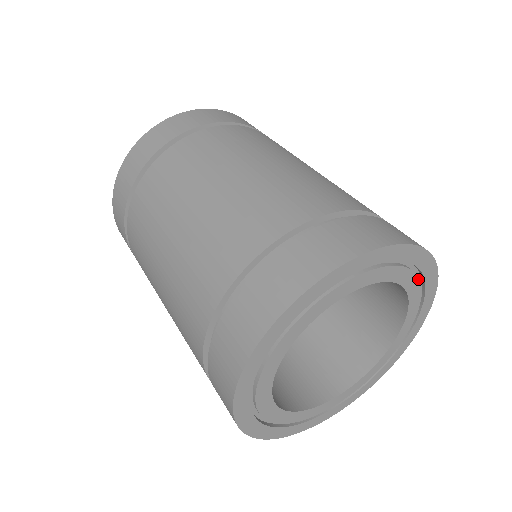
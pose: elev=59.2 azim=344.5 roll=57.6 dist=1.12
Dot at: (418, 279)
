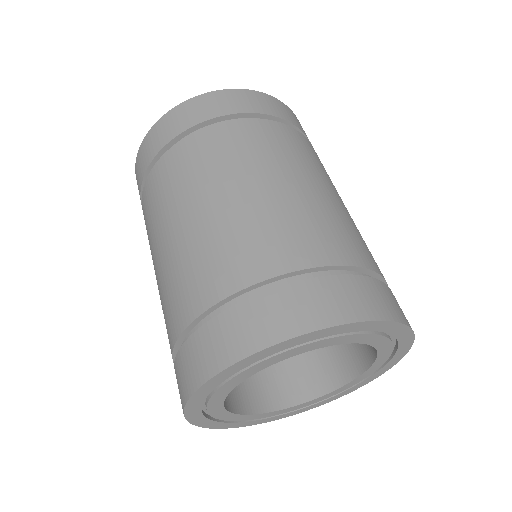
Dot at: (329, 338)
